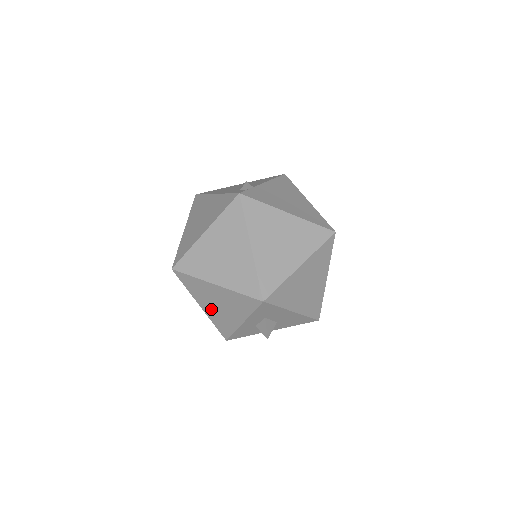
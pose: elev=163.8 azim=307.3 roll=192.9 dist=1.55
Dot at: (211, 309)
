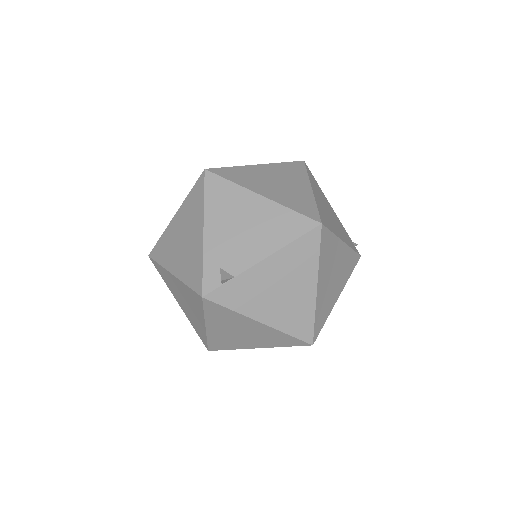
Dot at: occluded
